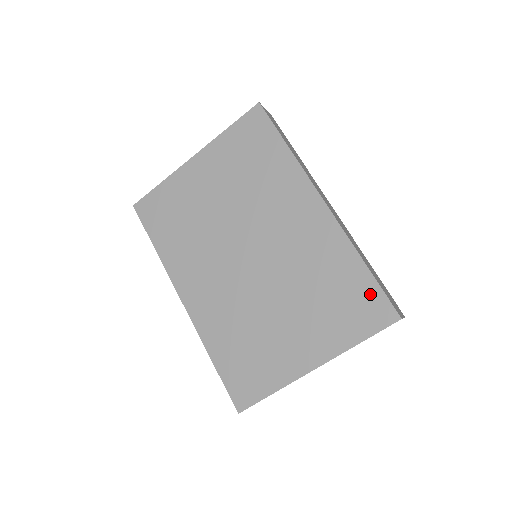
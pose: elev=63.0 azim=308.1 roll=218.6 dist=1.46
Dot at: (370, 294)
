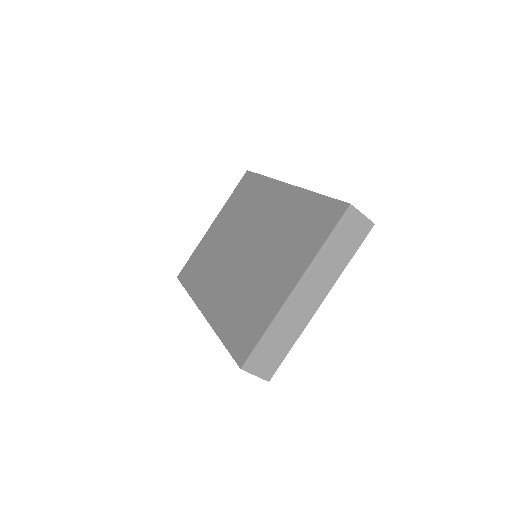
Dot at: (325, 207)
